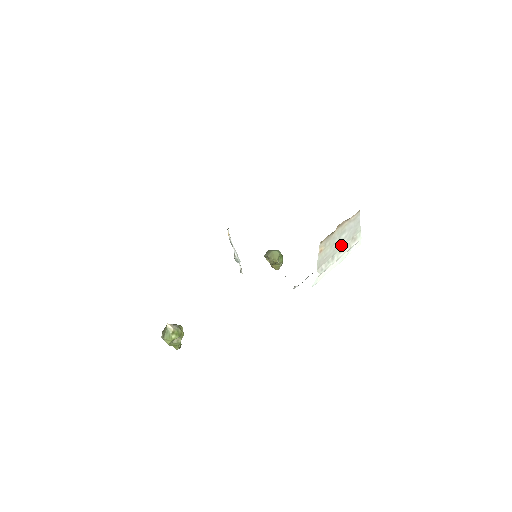
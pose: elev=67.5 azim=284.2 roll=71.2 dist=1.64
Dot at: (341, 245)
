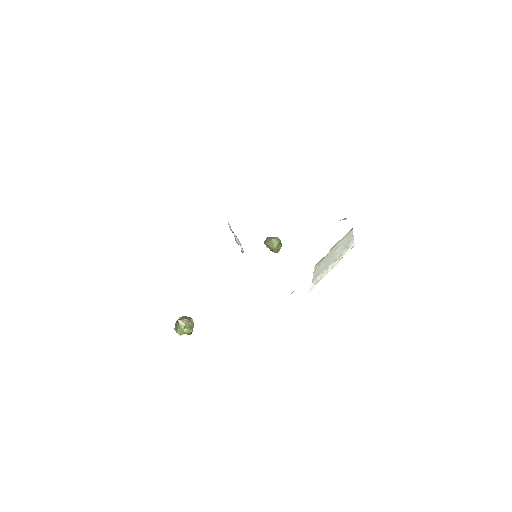
Dot at: (335, 257)
